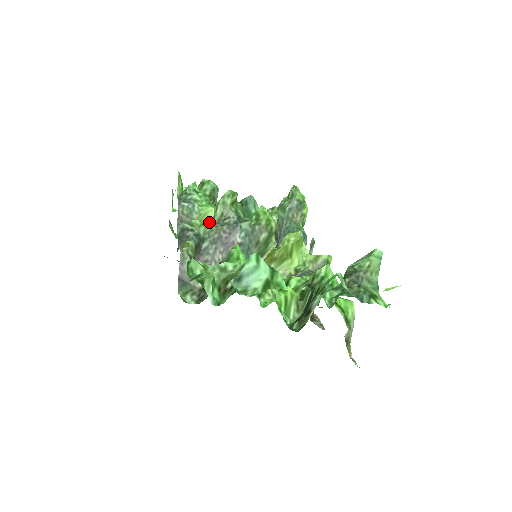
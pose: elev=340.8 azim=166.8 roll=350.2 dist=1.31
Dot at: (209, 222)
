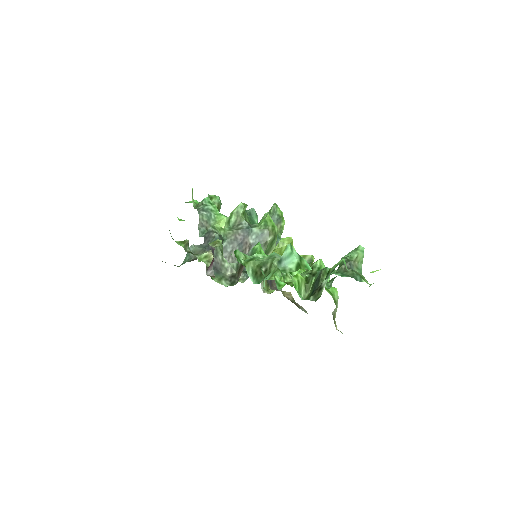
Dot at: occluded
